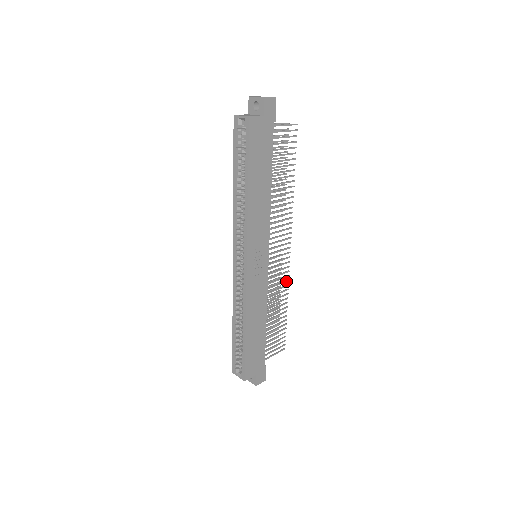
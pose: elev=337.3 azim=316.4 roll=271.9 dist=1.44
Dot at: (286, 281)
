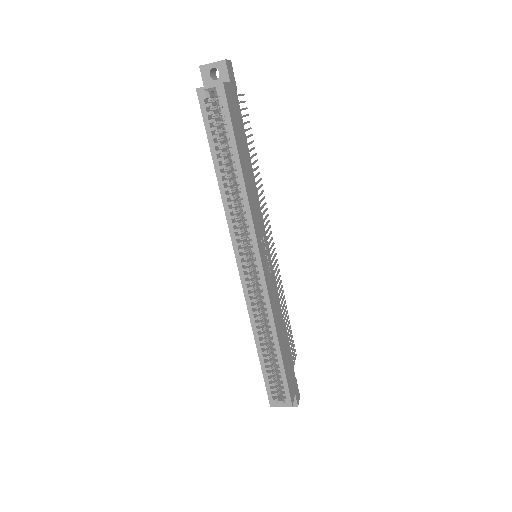
Dot at: occluded
